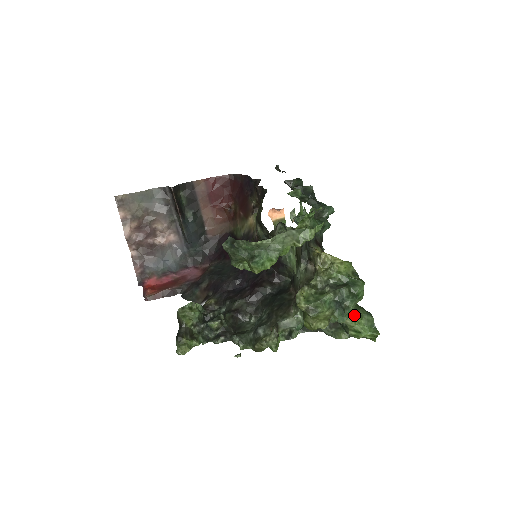
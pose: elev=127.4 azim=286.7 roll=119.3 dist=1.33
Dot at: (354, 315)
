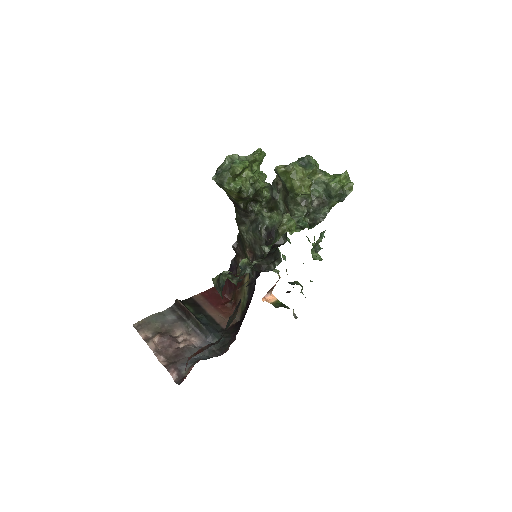
Dot at: (321, 171)
